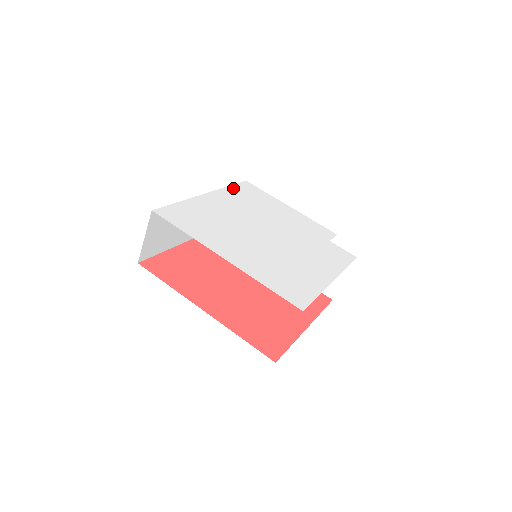
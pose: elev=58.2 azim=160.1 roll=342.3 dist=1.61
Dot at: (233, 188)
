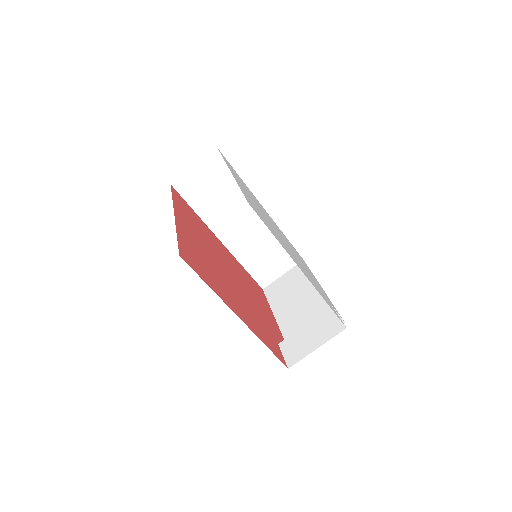
Dot at: occluded
